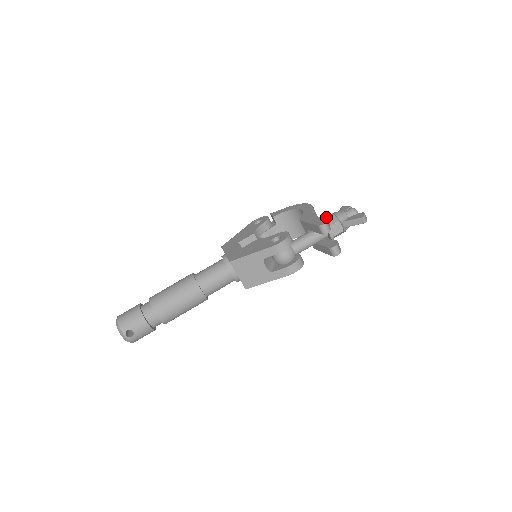
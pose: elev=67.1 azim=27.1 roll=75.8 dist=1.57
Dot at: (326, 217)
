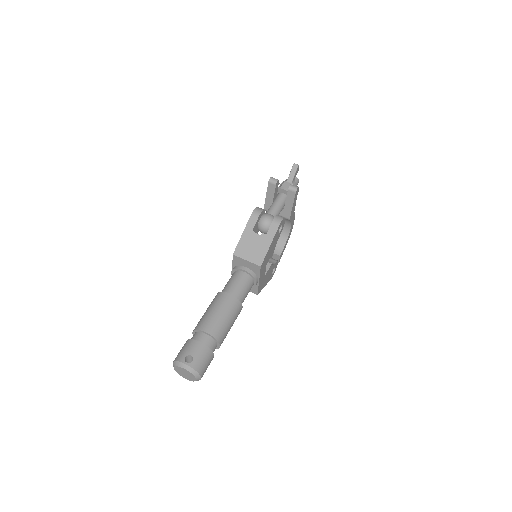
Dot at: occluded
